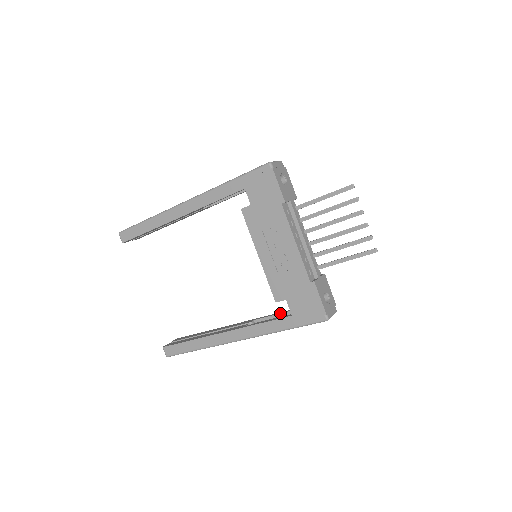
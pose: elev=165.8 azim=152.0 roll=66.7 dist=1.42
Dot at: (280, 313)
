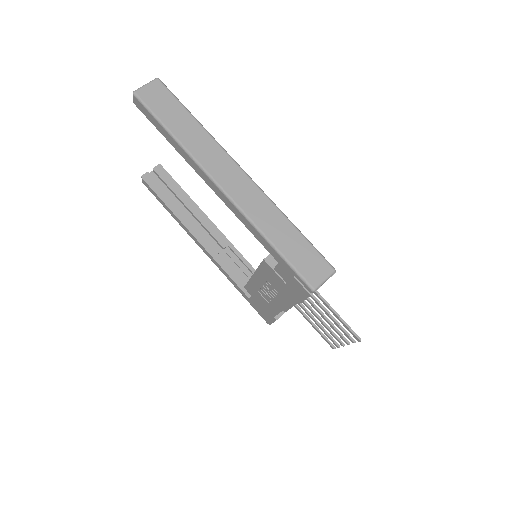
Dot at: (249, 268)
